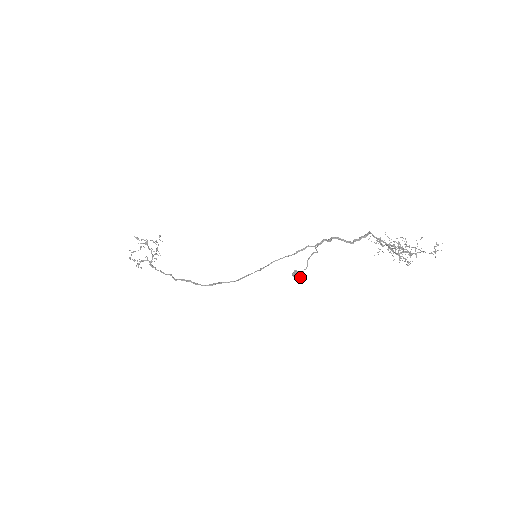
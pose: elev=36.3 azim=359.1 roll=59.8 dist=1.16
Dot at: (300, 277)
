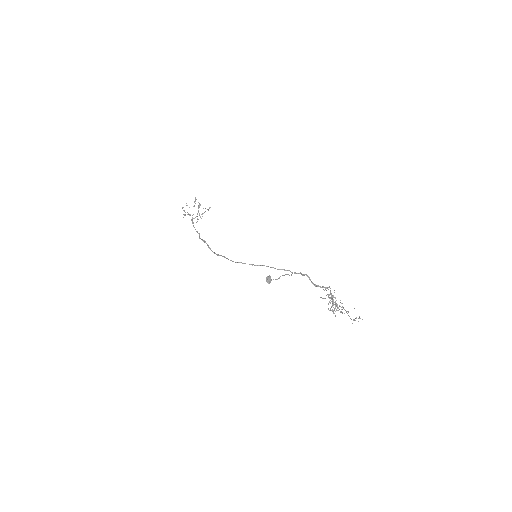
Dot at: (270, 281)
